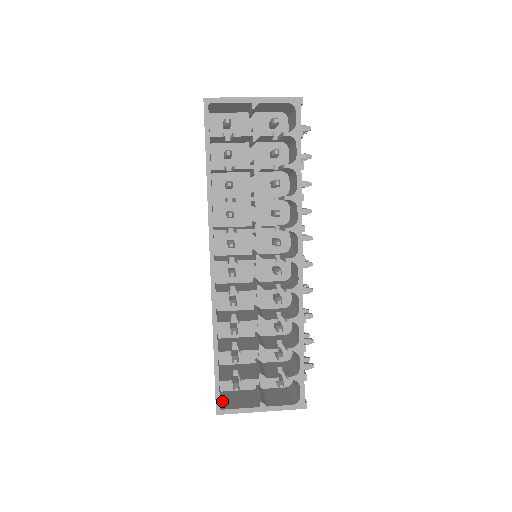
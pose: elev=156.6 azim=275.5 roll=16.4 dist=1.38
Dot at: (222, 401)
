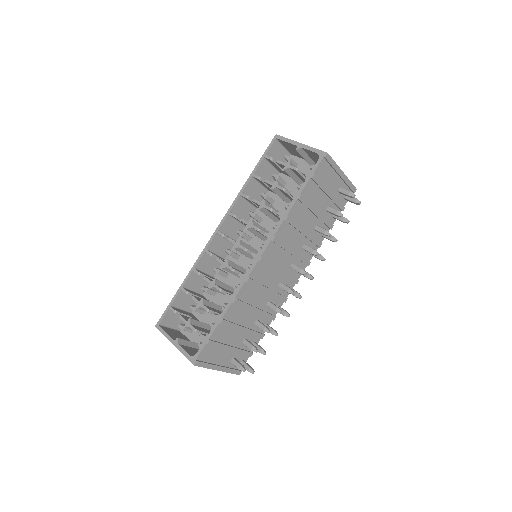
Dot at: (169, 328)
